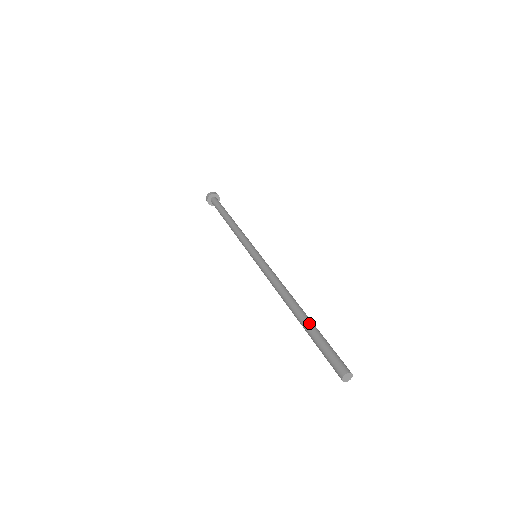
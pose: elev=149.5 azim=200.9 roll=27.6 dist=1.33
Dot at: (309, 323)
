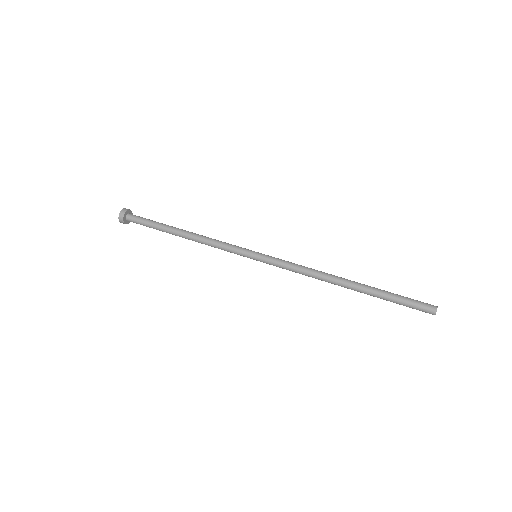
Dot at: (374, 287)
